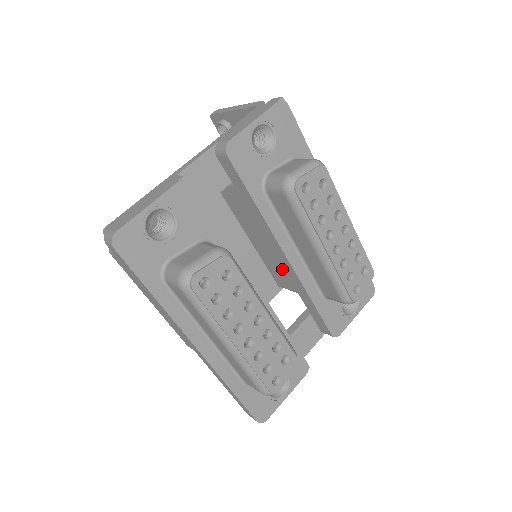
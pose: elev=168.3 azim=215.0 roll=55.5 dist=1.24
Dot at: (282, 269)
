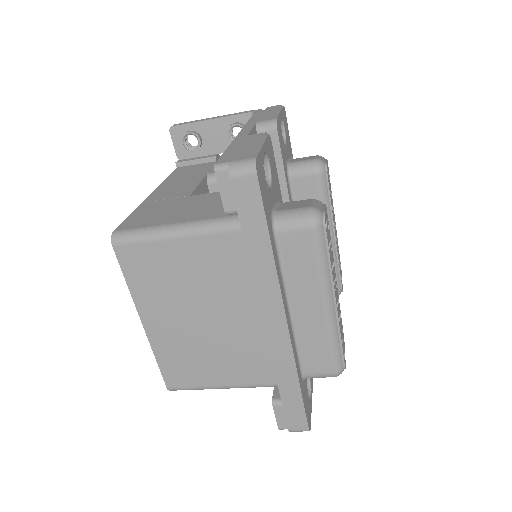
Dot at: occluded
